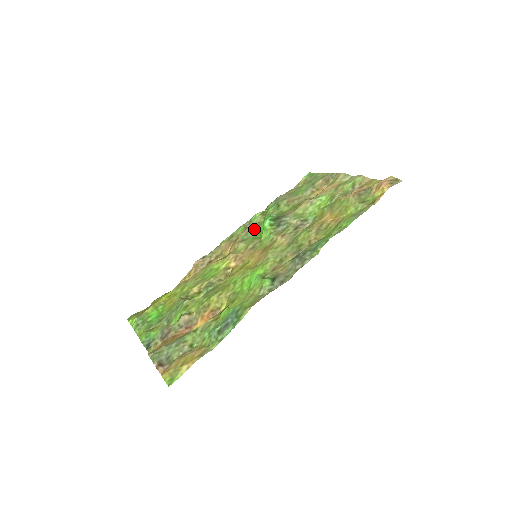
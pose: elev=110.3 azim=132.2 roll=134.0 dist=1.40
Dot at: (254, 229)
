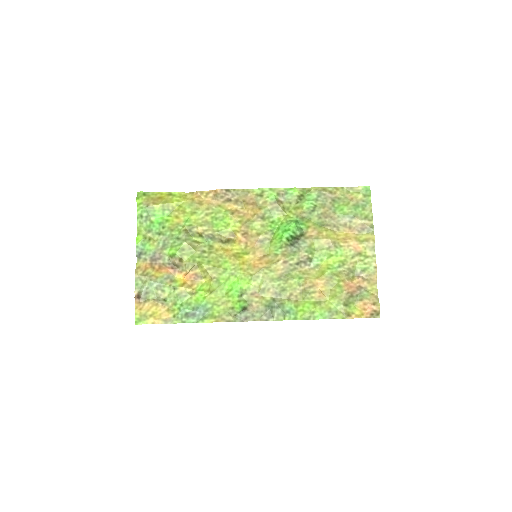
Dot at: (280, 211)
